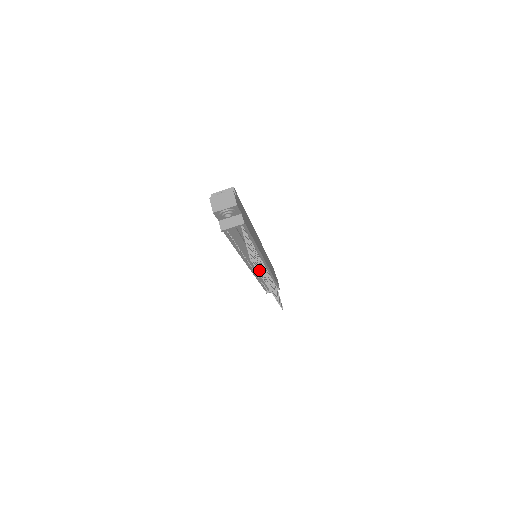
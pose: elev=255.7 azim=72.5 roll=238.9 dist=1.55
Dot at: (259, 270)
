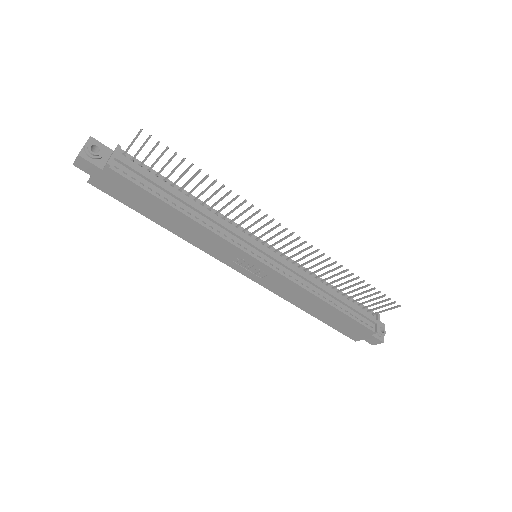
Dot at: (197, 171)
